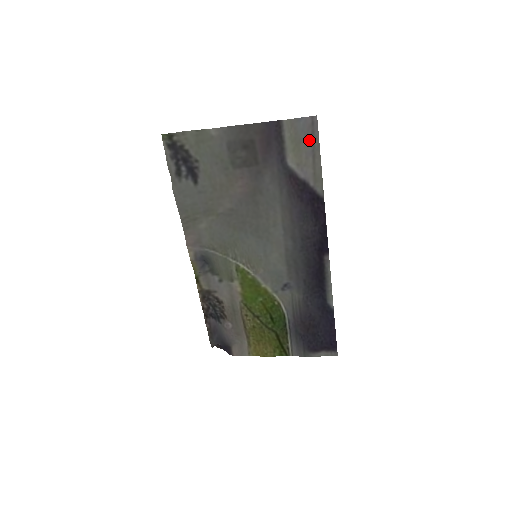
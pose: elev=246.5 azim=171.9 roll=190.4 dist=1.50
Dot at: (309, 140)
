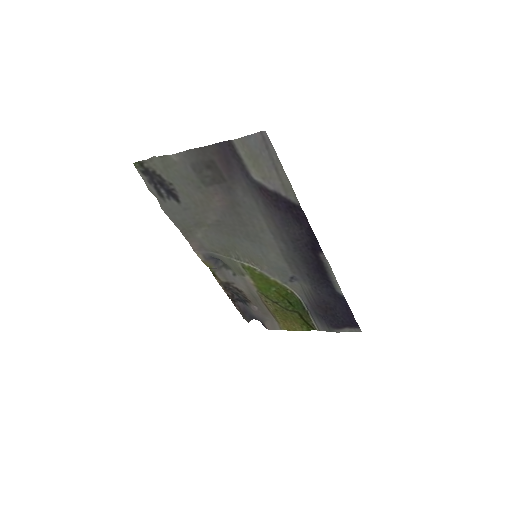
Dot at: (266, 155)
